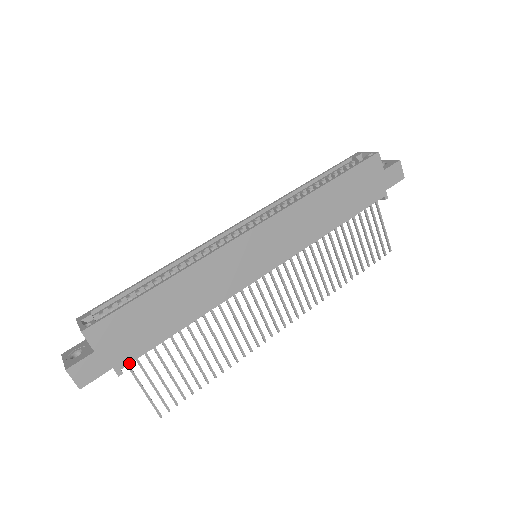
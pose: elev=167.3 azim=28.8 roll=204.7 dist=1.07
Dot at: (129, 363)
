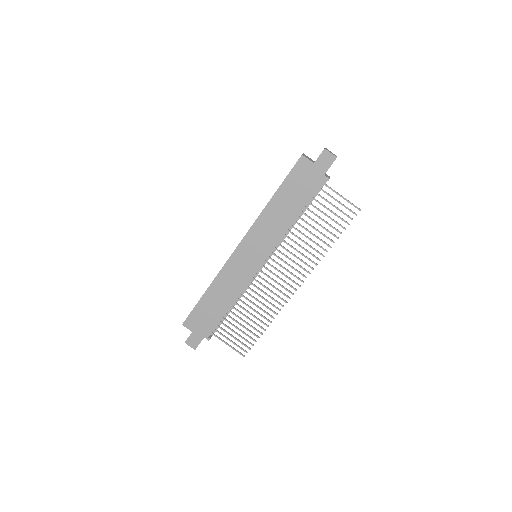
Dot at: occluded
